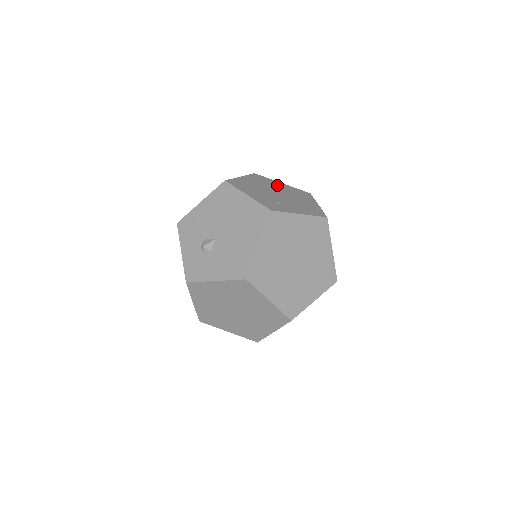
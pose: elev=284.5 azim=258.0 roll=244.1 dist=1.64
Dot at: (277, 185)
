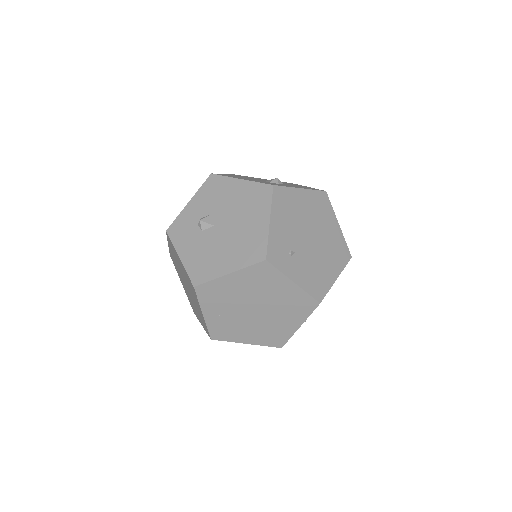
Dot at: (328, 224)
